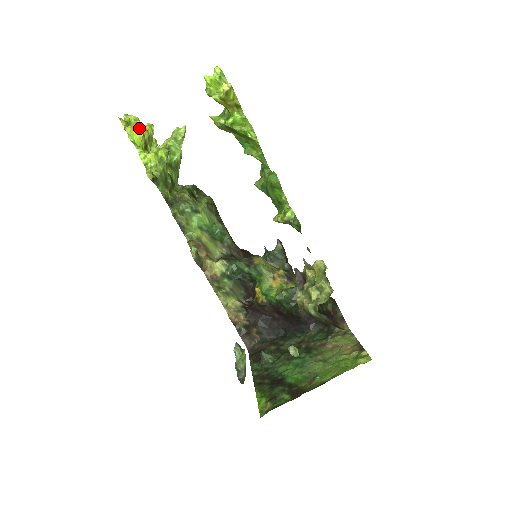
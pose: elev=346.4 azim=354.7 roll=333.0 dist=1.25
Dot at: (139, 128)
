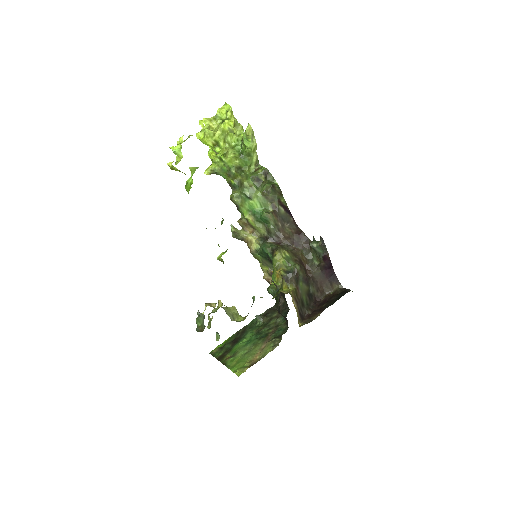
Dot at: (205, 134)
